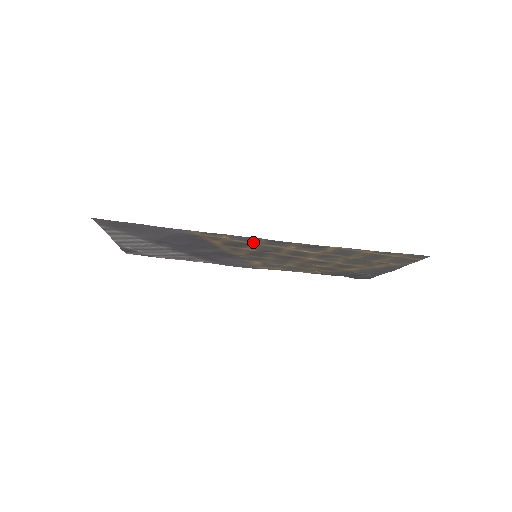
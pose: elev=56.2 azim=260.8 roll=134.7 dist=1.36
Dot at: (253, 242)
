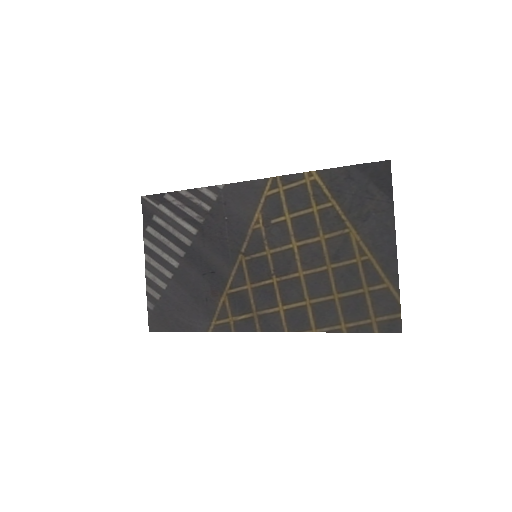
Dot at: (251, 315)
